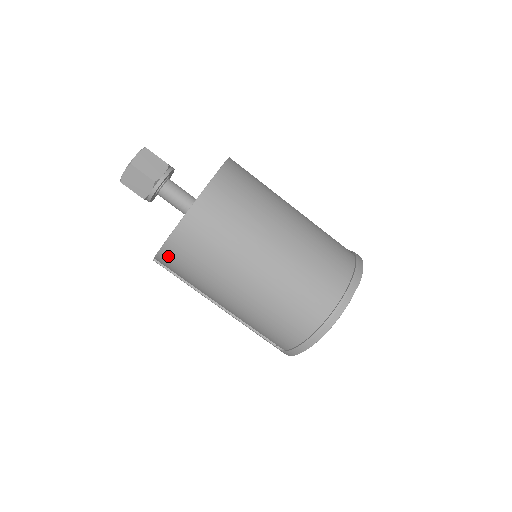
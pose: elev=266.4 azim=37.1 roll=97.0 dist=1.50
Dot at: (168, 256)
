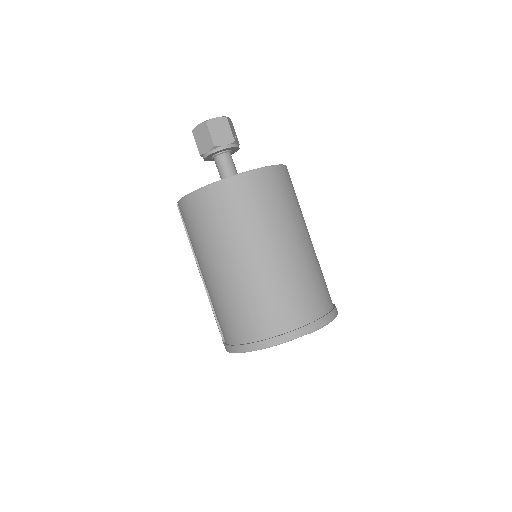
Dot at: (184, 207)
